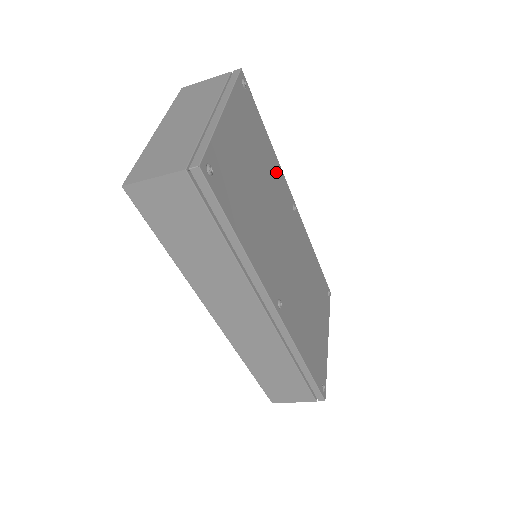
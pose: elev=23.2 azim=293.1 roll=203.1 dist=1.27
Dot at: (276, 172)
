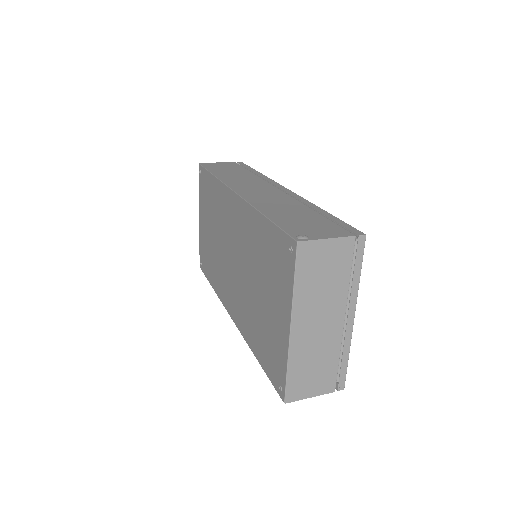
Dot at: occluded
